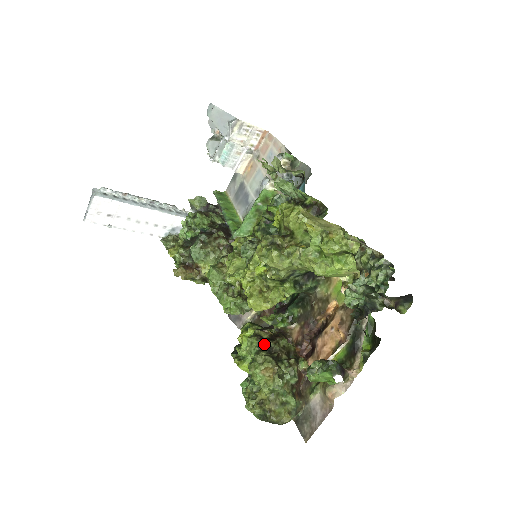
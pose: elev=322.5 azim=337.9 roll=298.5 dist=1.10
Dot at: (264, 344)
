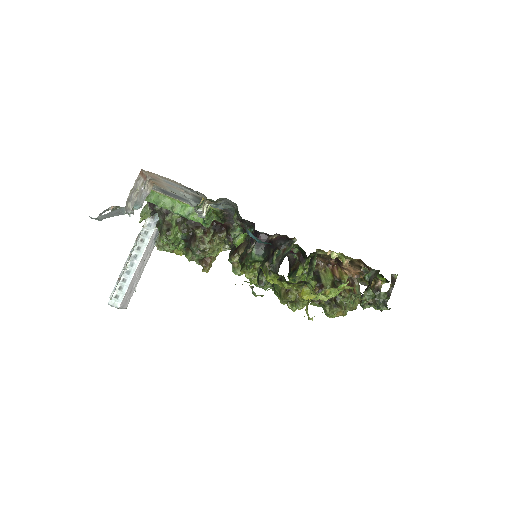
Dot at: (322, 302)
